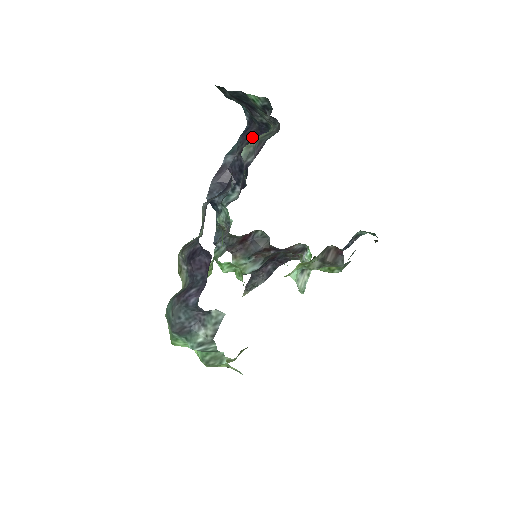
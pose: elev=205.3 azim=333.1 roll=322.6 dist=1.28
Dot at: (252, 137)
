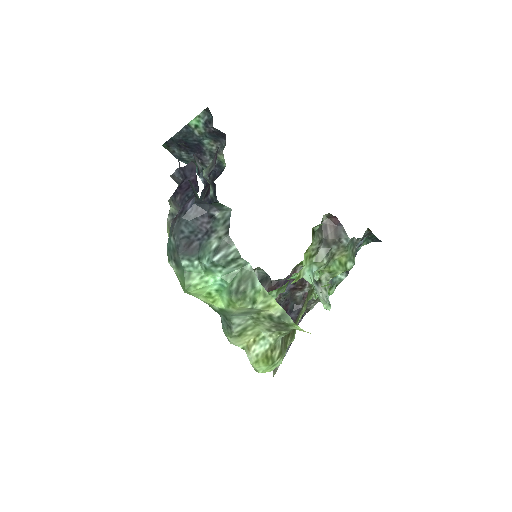
Dot at: occluded
